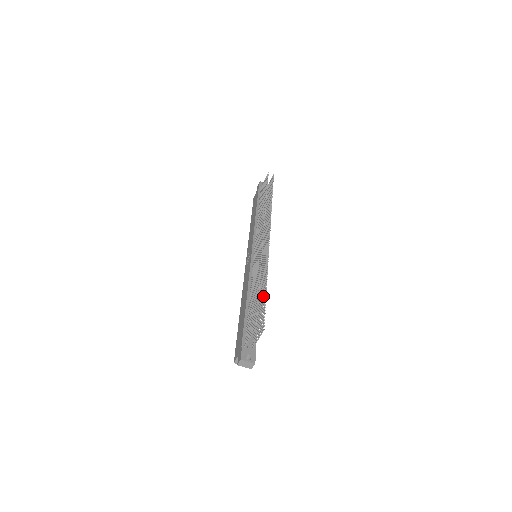
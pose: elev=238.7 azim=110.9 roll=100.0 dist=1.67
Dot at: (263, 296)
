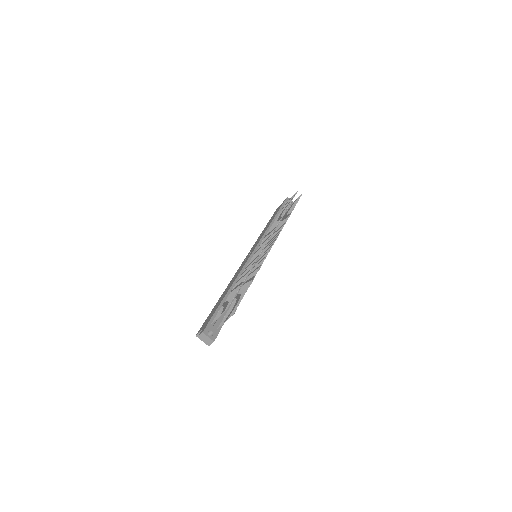
Dot at: (246, 287)
